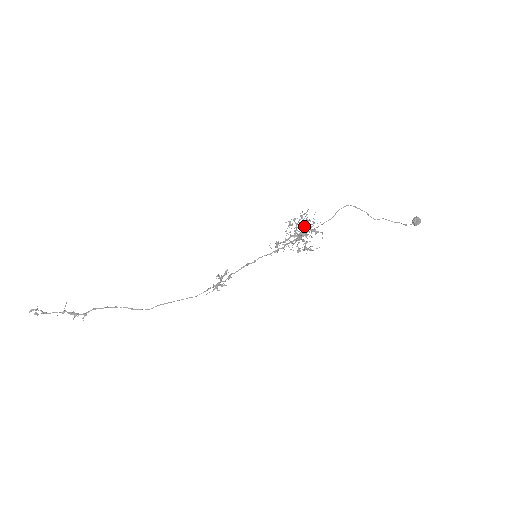
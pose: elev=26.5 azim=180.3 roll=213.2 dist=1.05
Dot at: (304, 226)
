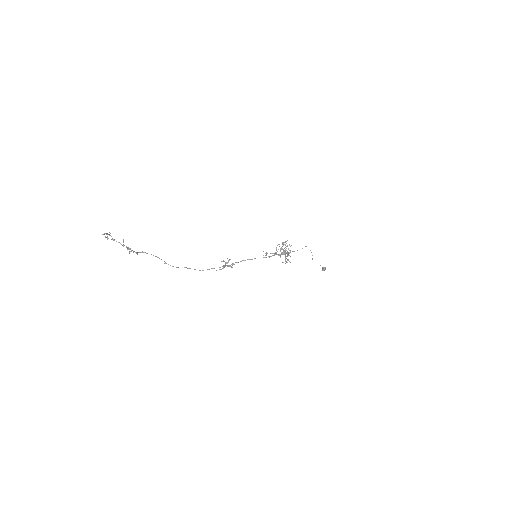
Dot at: occluded
